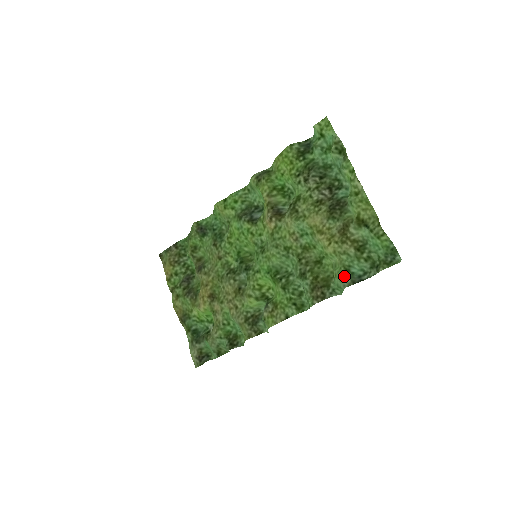
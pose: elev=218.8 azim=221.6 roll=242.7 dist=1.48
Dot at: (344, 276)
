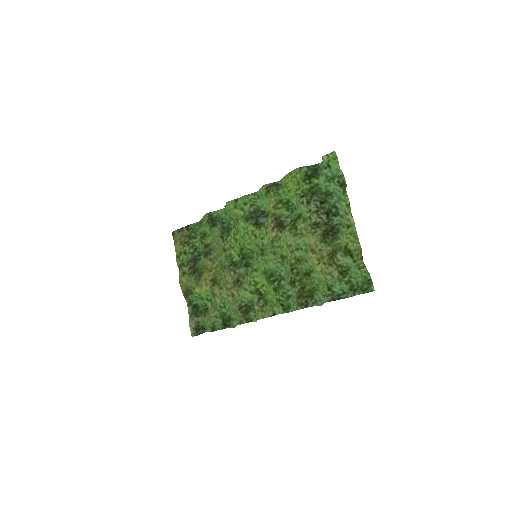
Dot at: (326, 293)
